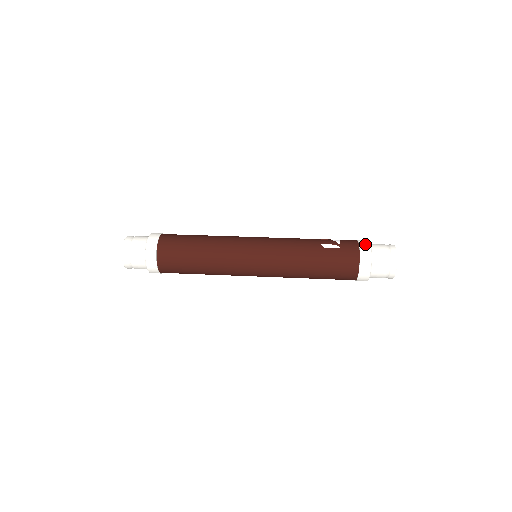
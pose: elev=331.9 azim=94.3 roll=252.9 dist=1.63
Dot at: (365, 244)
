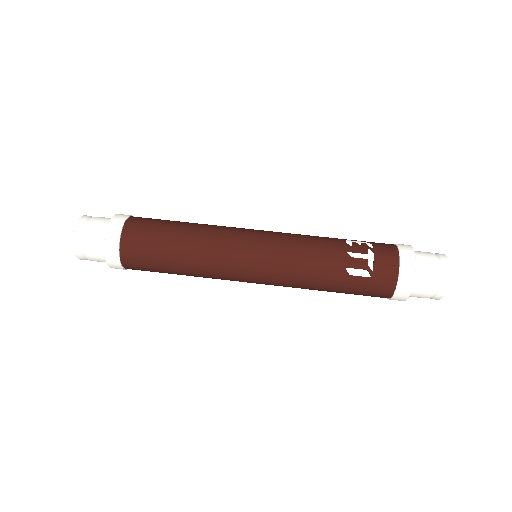
Dot at: (407, 273)
